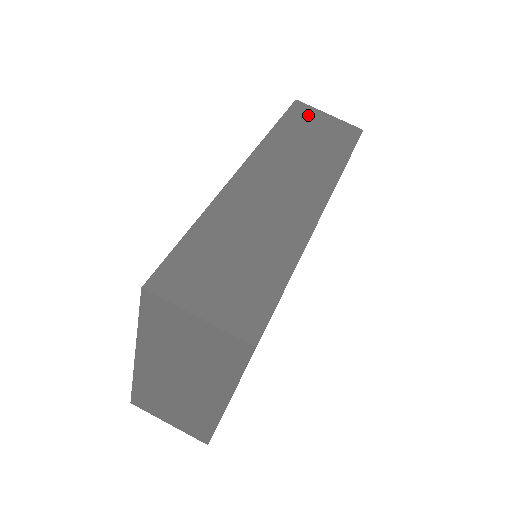
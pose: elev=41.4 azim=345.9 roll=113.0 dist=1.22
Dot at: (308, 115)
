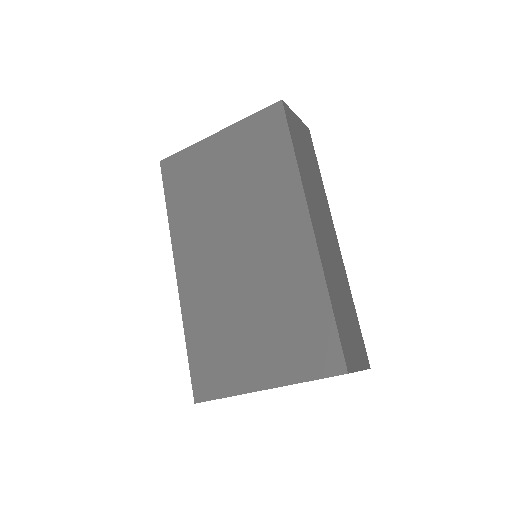
Dot at: (294, 123)
